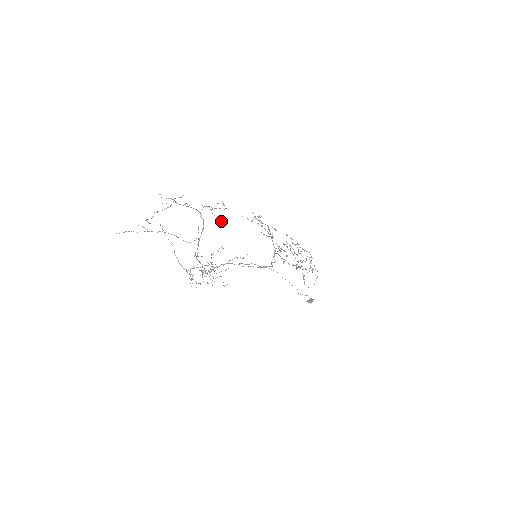
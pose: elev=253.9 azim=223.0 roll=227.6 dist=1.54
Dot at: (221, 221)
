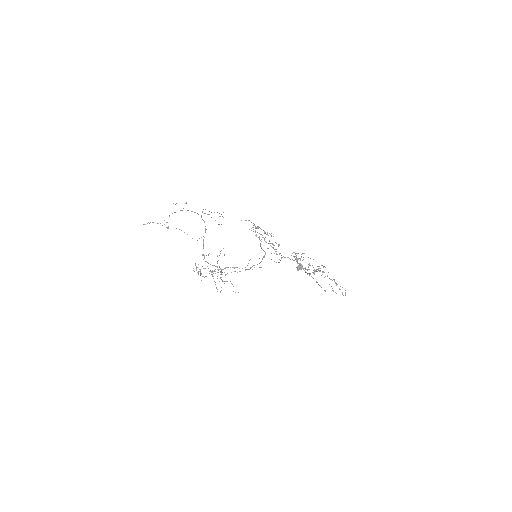
Dot at: (219, 224)
